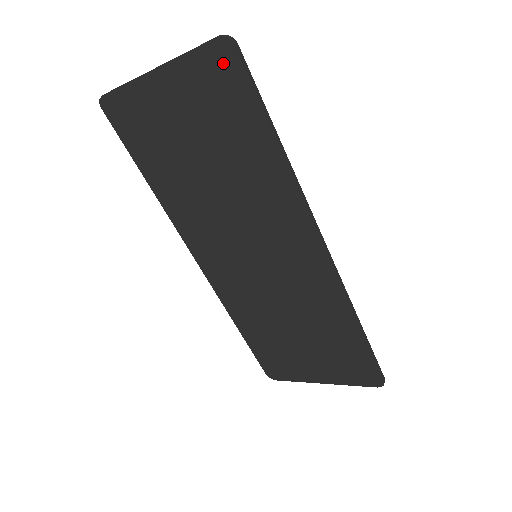
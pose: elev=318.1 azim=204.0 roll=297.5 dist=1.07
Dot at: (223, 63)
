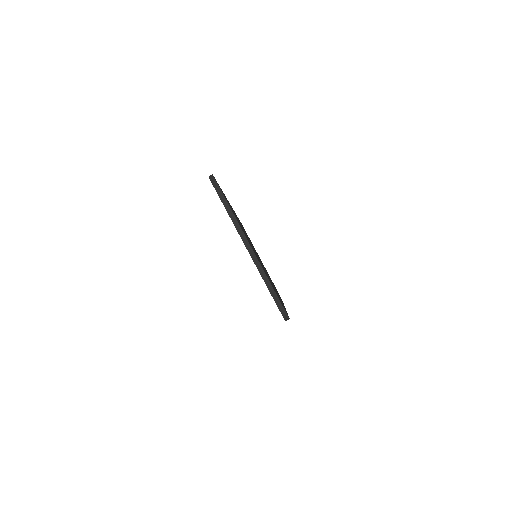
Dot at: occluded
